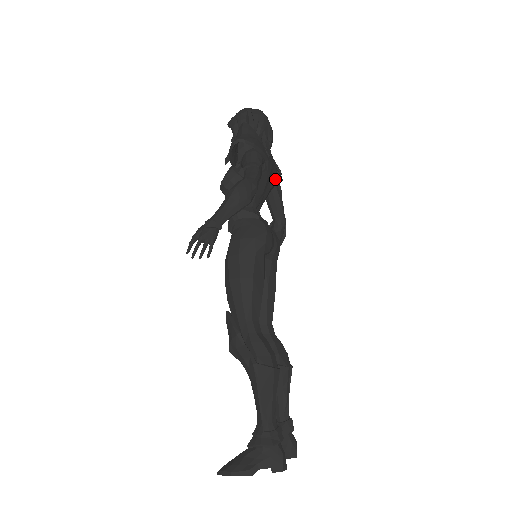
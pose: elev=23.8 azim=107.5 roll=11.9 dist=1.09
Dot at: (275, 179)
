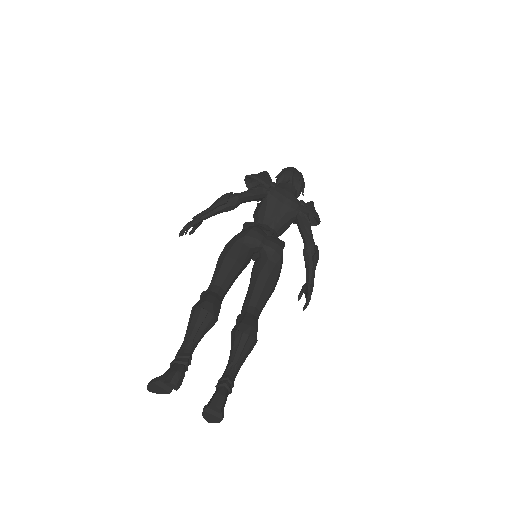
Dot at: (291, 206)
